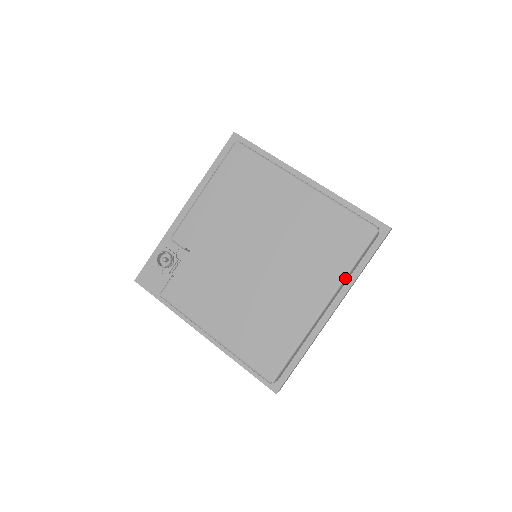
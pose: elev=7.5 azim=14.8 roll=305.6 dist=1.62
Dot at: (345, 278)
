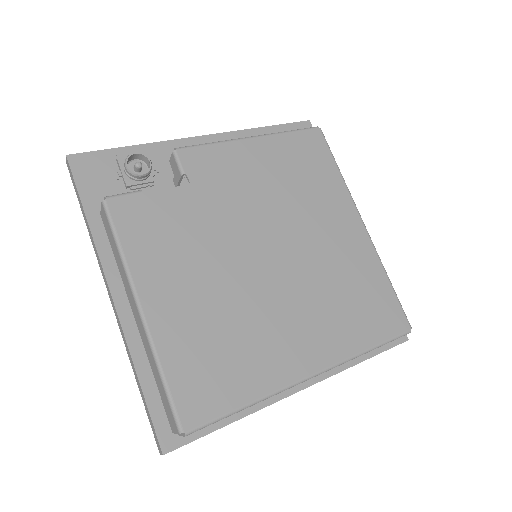
Dot at: (353, 357)
